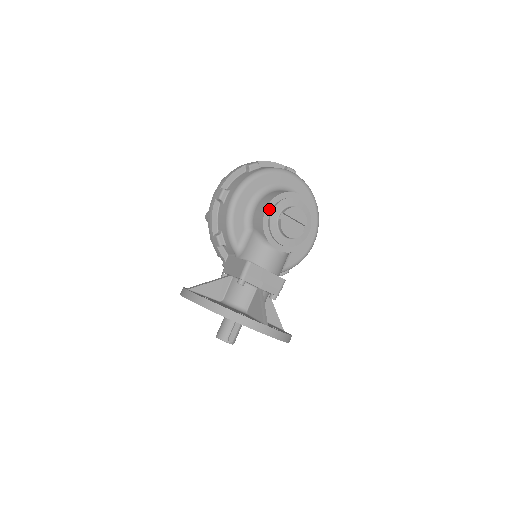
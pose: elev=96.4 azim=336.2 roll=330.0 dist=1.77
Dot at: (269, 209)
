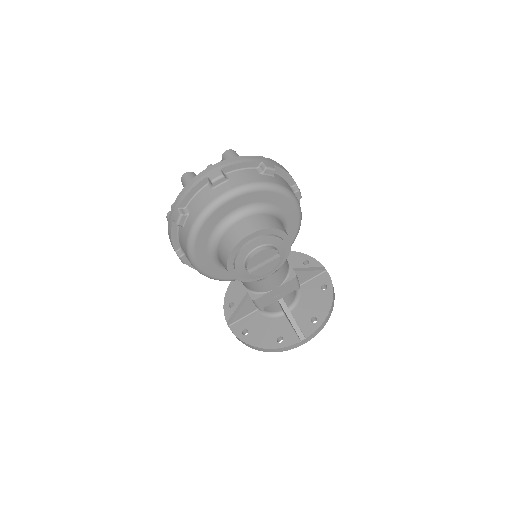
Dot at: (232, 271)
